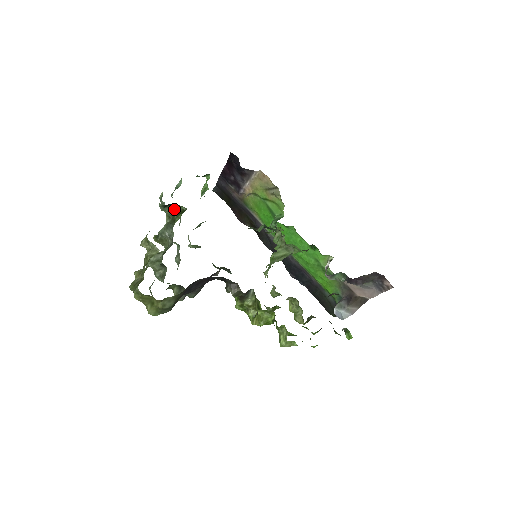
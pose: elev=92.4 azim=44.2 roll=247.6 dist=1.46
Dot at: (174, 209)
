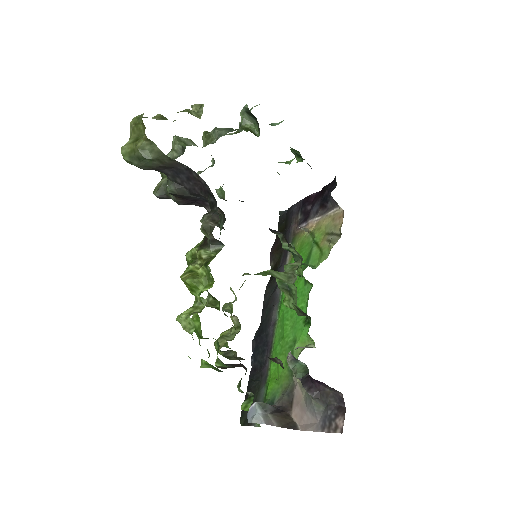
Dot at: (250, 125)
